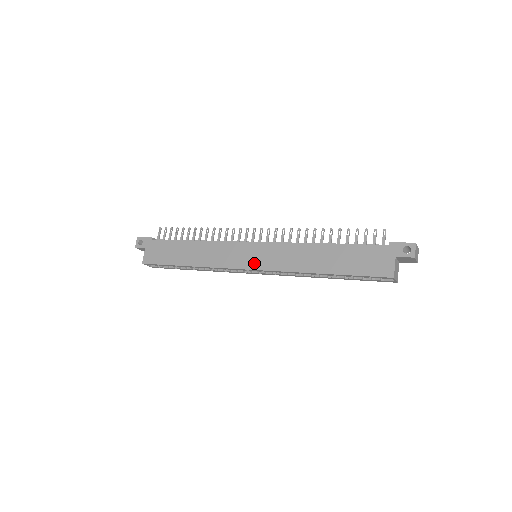
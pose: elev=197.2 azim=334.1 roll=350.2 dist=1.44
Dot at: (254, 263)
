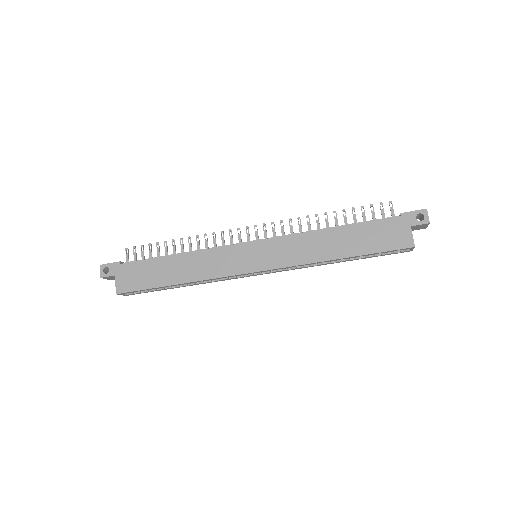
Dot at: (259, 264)
